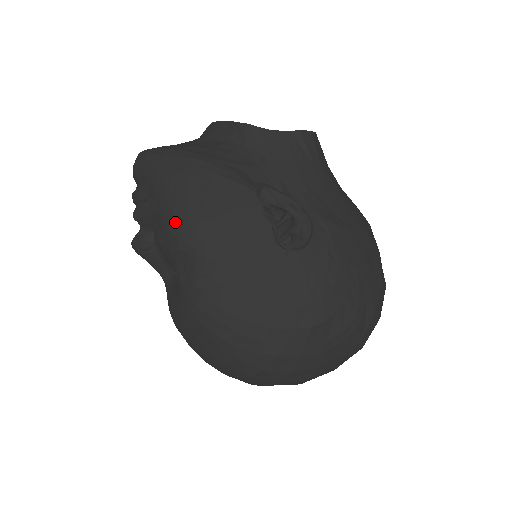
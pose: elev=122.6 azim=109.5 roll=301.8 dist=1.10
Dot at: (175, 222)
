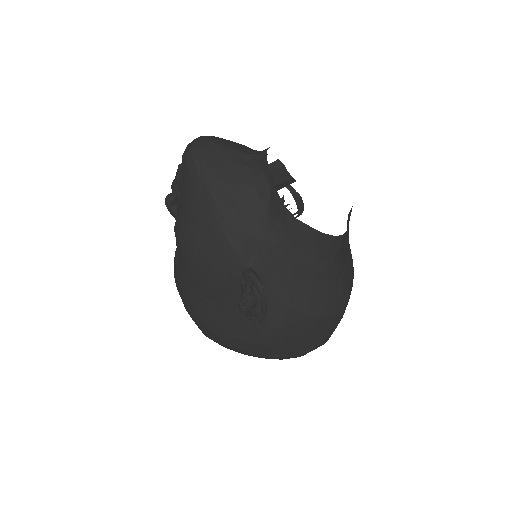
Dot at: (182, 237)
